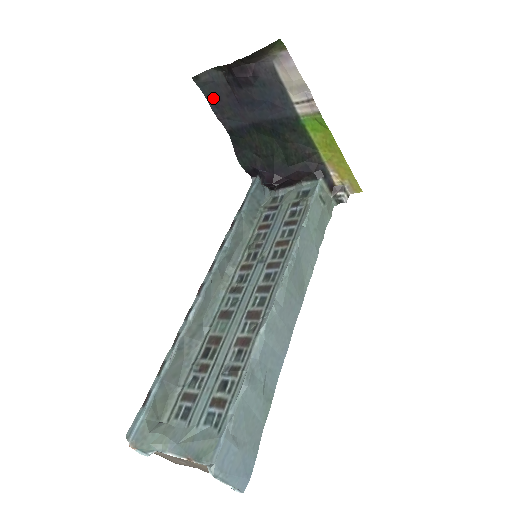
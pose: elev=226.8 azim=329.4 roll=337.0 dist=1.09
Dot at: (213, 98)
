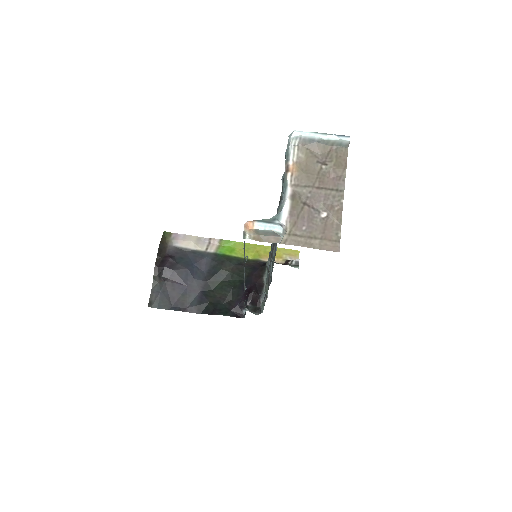
Dot at: (169, 304)
